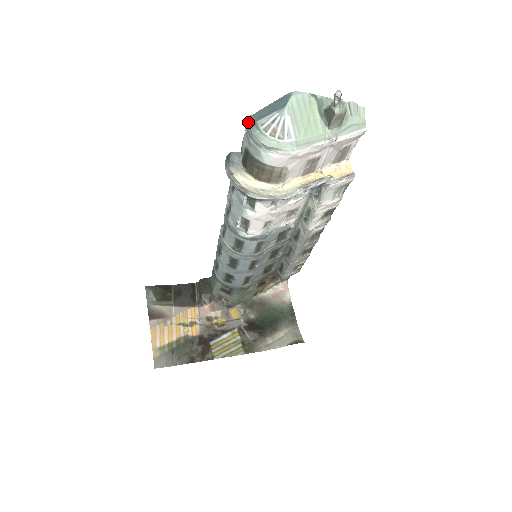
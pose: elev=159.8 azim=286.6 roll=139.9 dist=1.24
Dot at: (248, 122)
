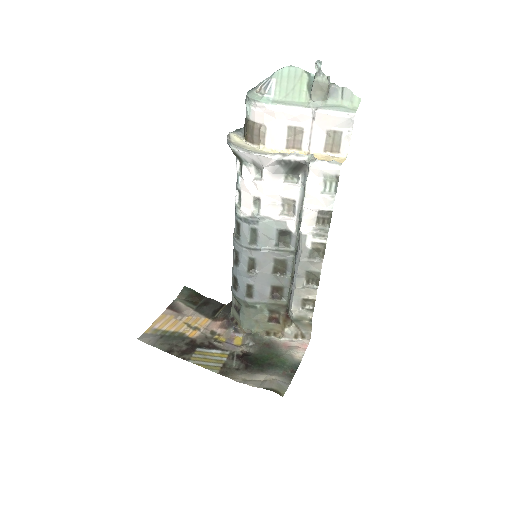
Dot at: (251, 89)
